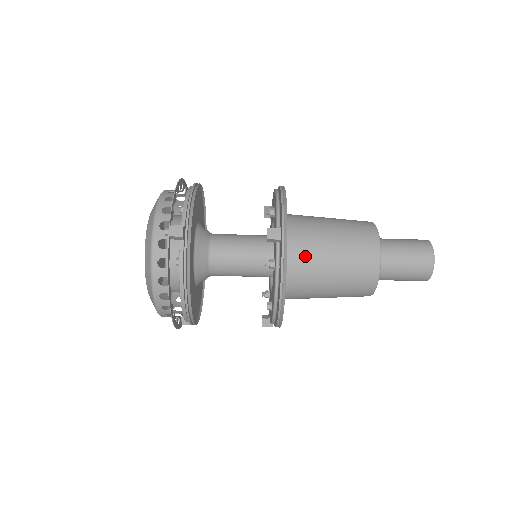
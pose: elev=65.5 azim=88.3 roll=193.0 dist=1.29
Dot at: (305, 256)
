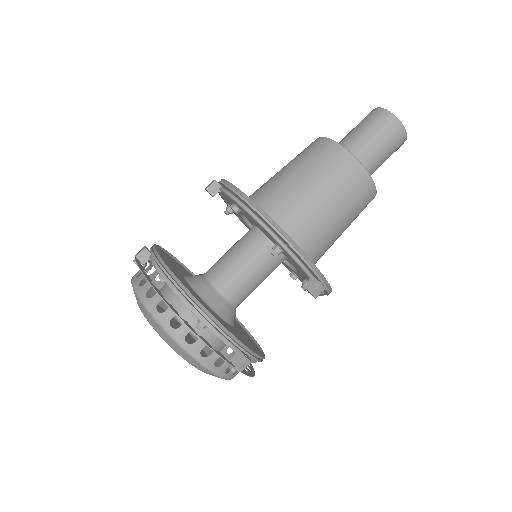
Dot at: (264, 189)
